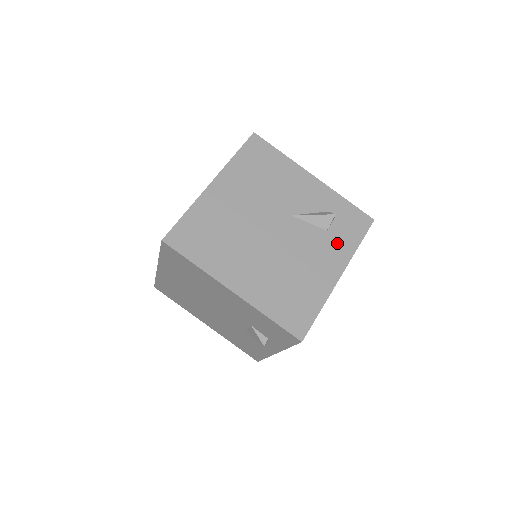
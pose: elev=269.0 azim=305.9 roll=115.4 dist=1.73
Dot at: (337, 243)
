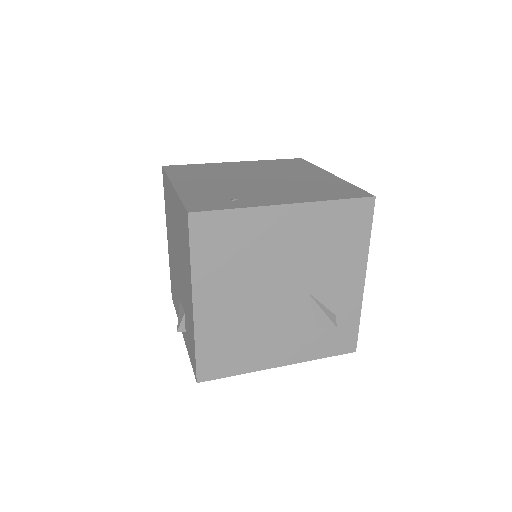
Dot at: (310, 343)
